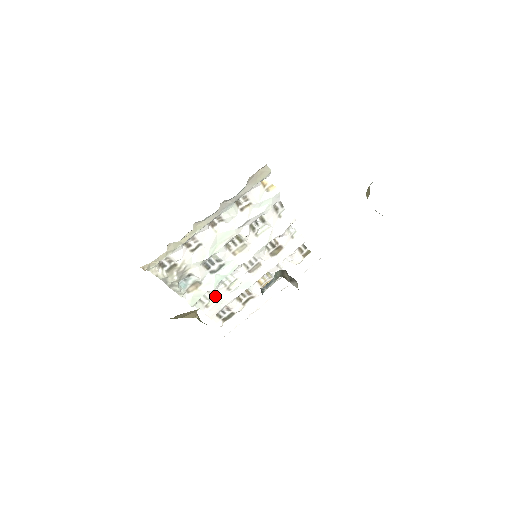
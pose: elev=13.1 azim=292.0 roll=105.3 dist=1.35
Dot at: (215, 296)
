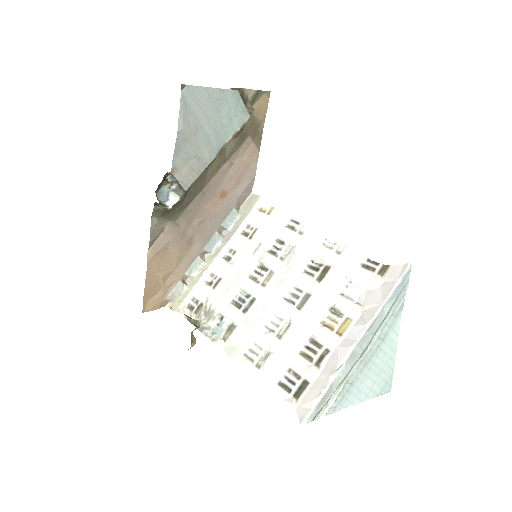
Dot at: (267, 352)
